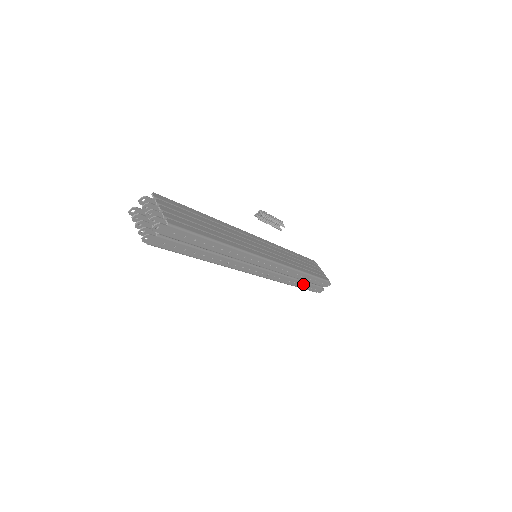
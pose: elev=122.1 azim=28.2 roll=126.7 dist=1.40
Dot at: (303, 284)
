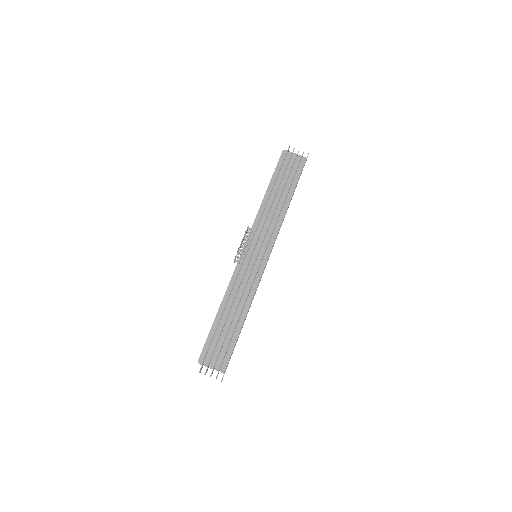
Dot at: occluded
